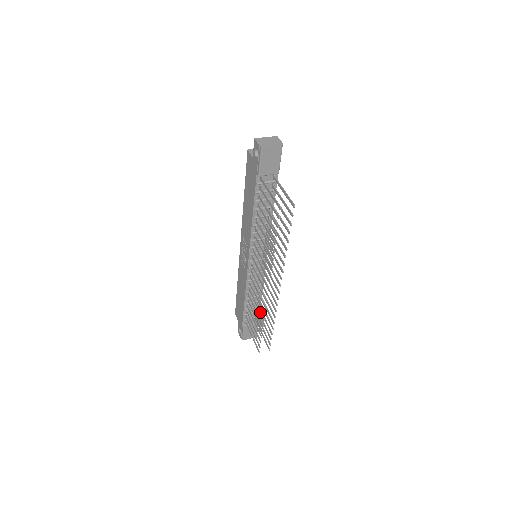
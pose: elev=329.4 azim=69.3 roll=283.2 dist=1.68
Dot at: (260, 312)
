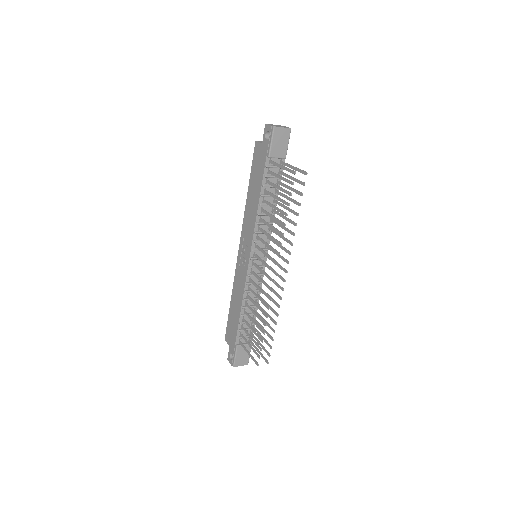
Dot at: (262, 311)
